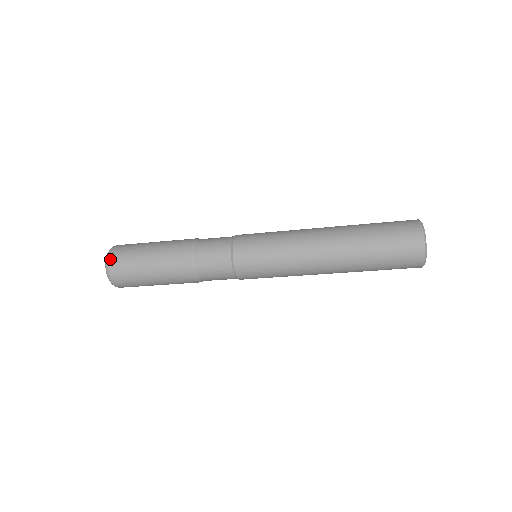
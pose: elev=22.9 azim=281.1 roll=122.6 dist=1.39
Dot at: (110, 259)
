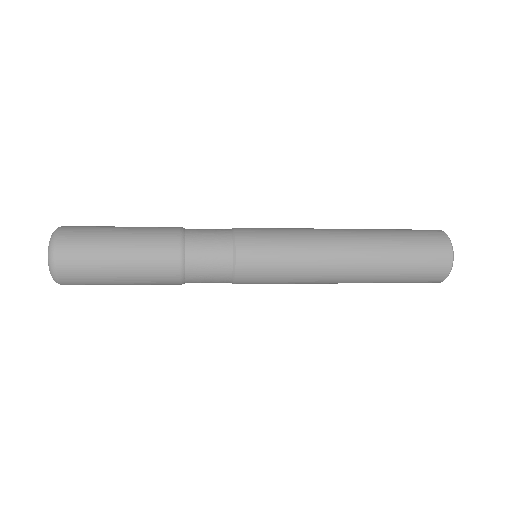
Dot at: (57, 245)
